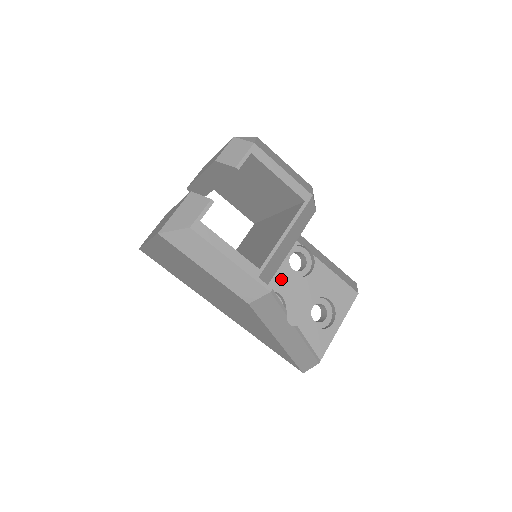
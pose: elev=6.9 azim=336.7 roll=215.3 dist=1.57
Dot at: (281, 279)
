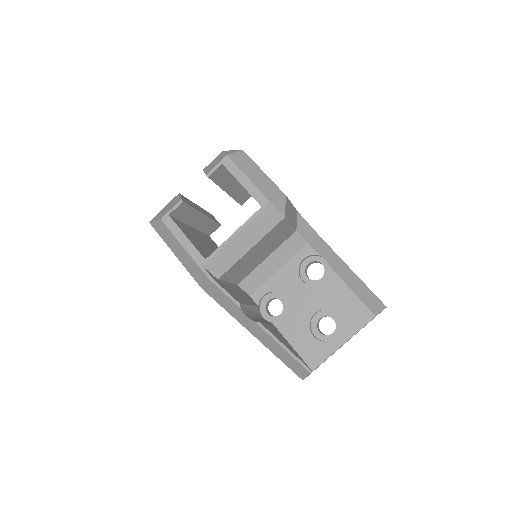
Dot at: (289, 283)
